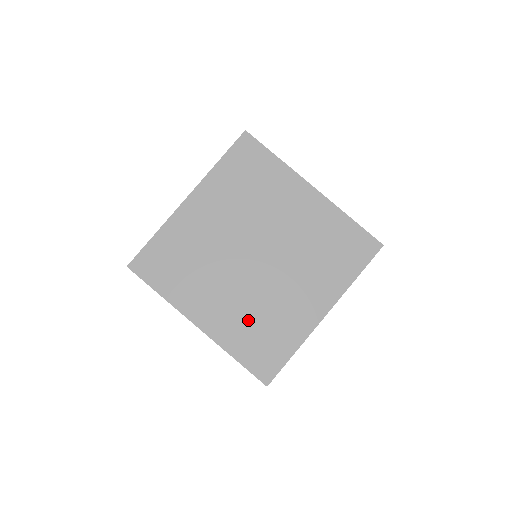
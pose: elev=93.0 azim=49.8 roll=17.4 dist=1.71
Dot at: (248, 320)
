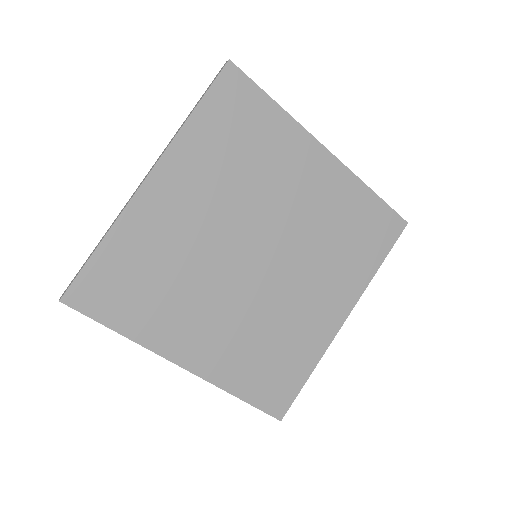
Dot at: (253, 345)
